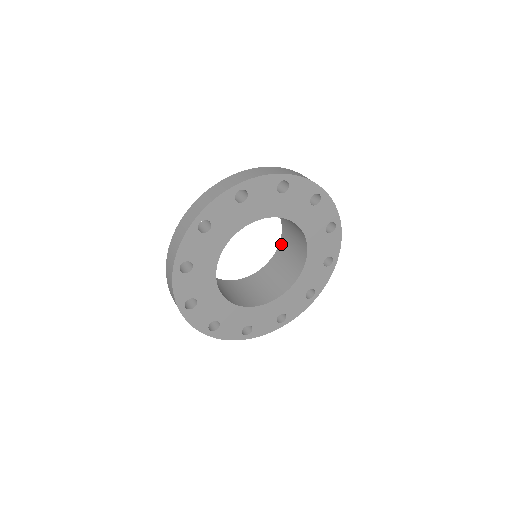
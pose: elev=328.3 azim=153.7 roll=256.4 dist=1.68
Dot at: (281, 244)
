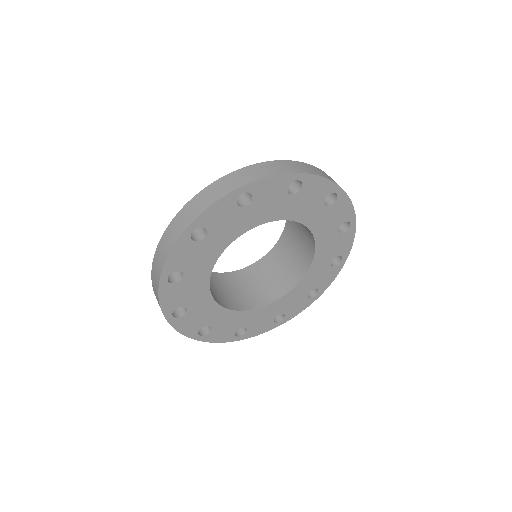
Dot at: (284, 235)
